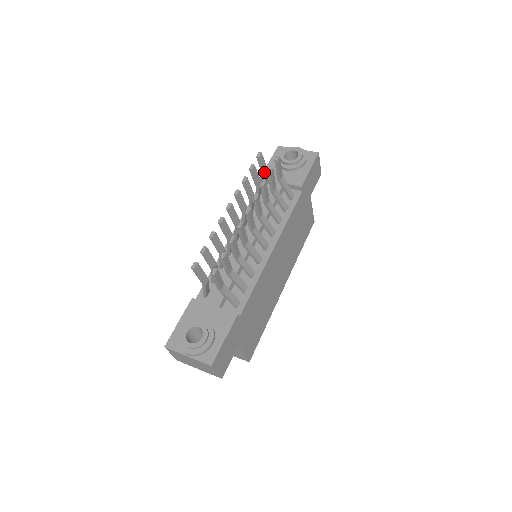
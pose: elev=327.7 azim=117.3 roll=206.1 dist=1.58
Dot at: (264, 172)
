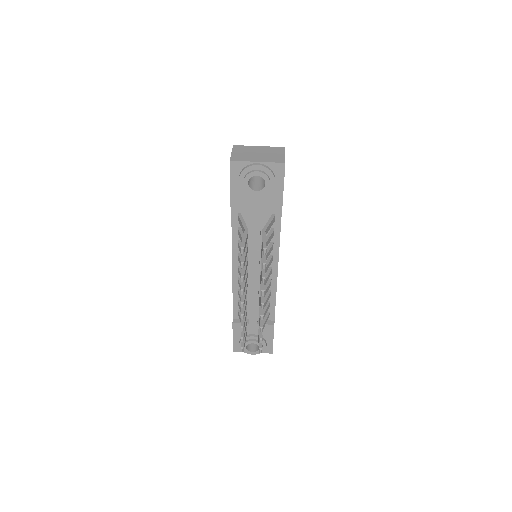
Dot at: occluded
